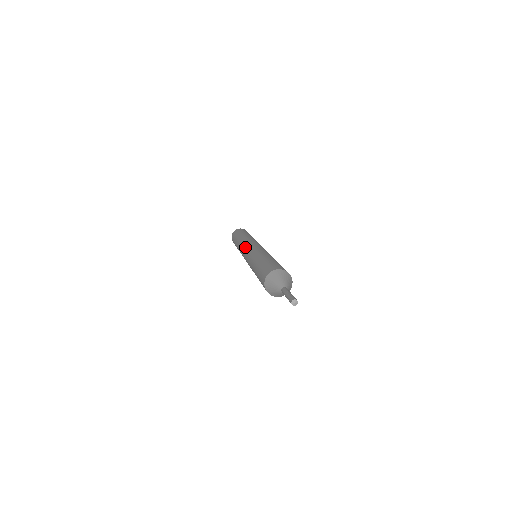
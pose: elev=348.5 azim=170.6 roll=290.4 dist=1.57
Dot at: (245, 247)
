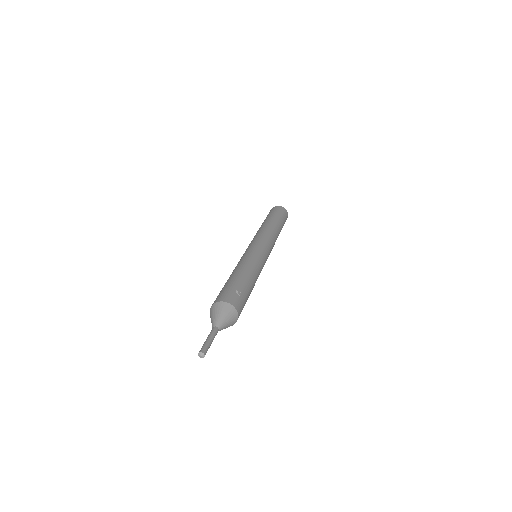
Dot at: occluded
